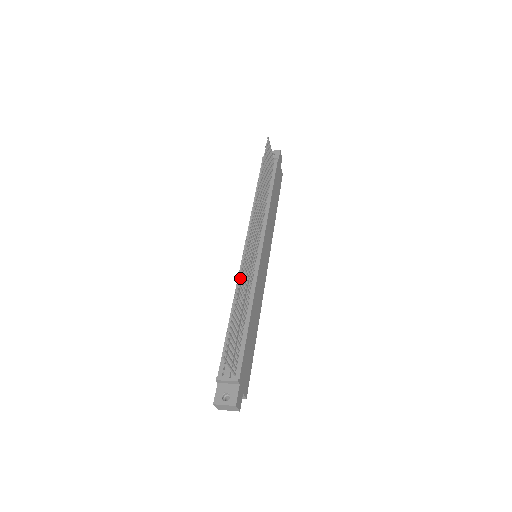
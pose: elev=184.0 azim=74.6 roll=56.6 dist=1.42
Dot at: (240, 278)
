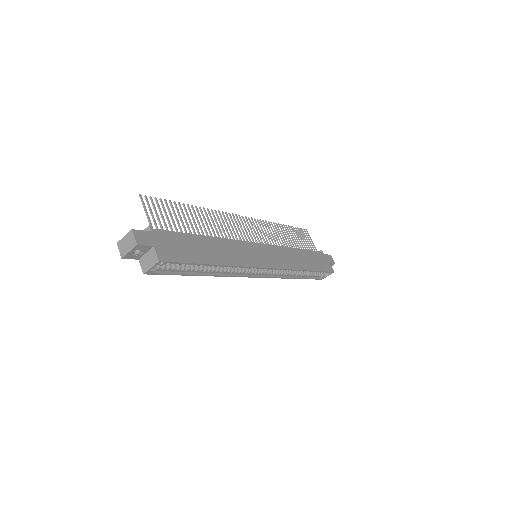
Dot at: occluded
